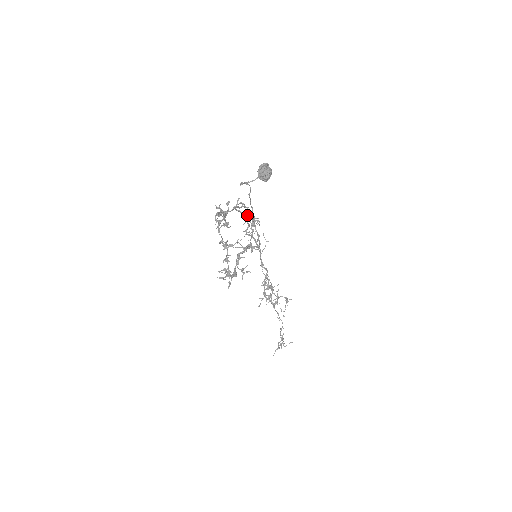
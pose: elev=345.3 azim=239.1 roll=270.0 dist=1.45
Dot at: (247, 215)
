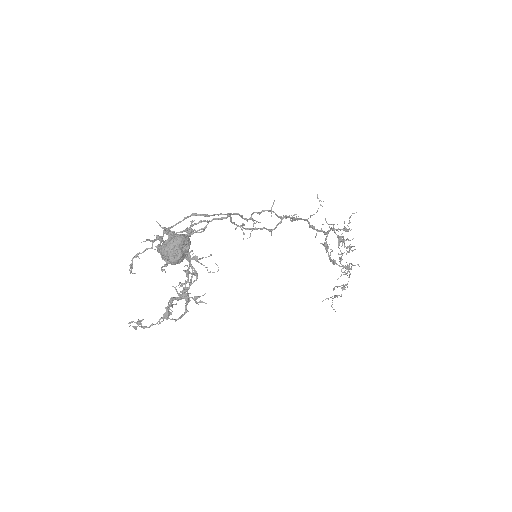
Dot at: (231, 220)
